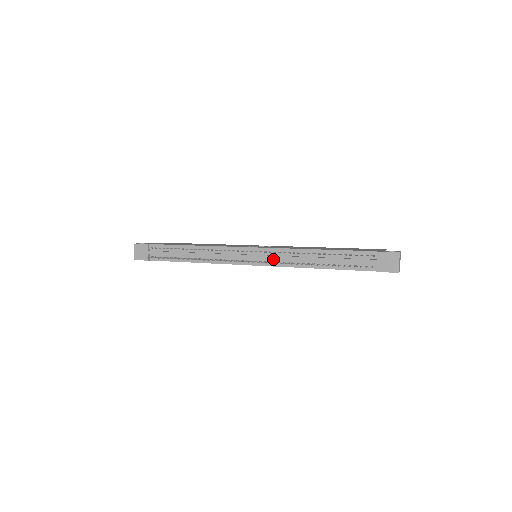
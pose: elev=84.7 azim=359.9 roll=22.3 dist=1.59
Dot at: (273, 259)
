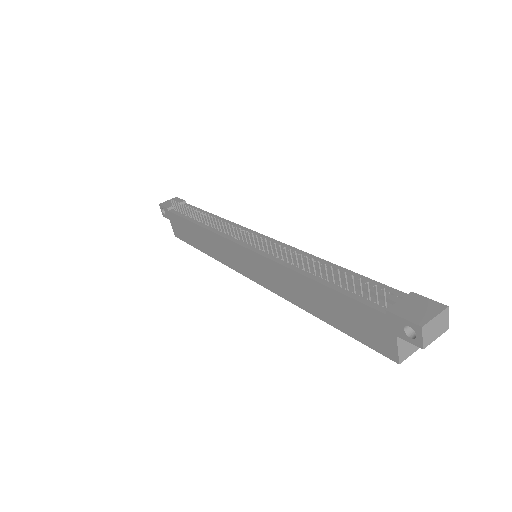
Dot at: occluded
